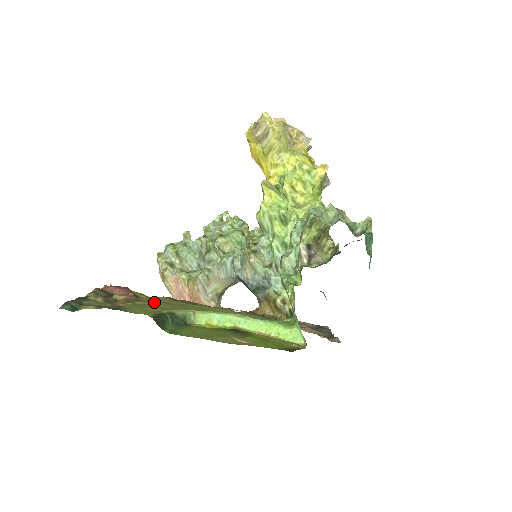
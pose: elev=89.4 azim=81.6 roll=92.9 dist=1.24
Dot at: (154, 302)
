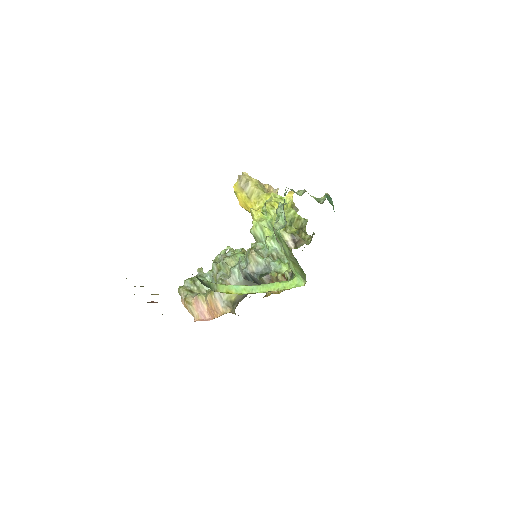
Dot at: occluded
